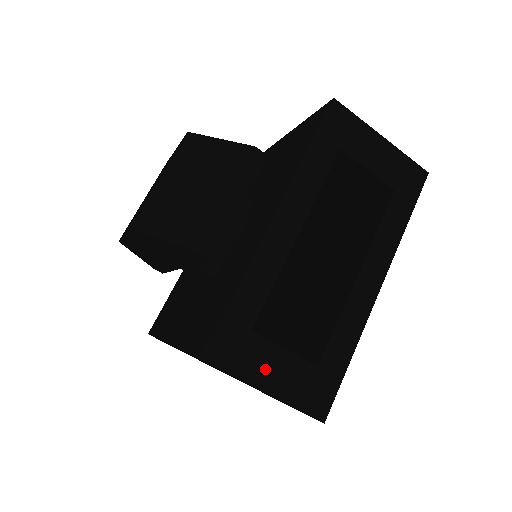
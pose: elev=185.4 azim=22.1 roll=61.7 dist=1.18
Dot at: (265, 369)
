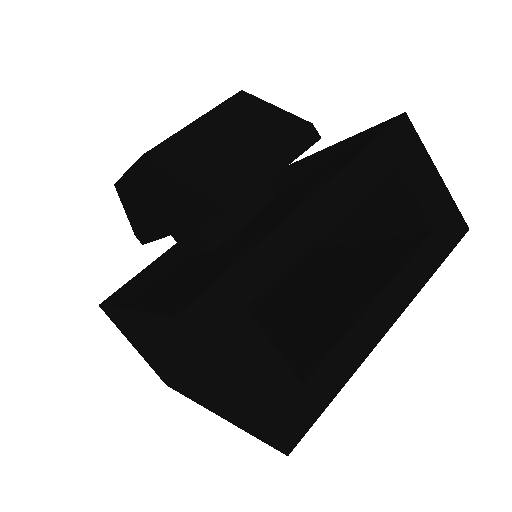
Dot at: (245, 361)
